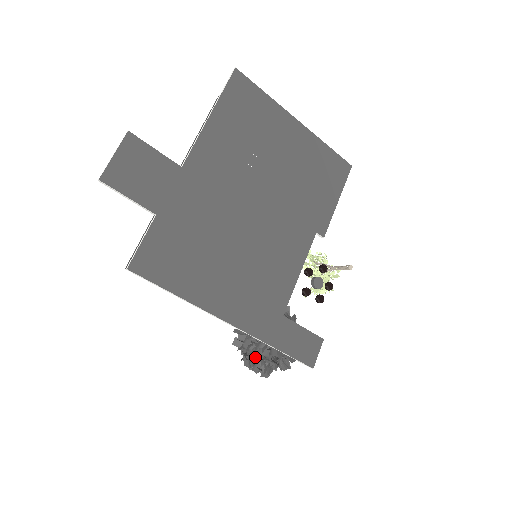
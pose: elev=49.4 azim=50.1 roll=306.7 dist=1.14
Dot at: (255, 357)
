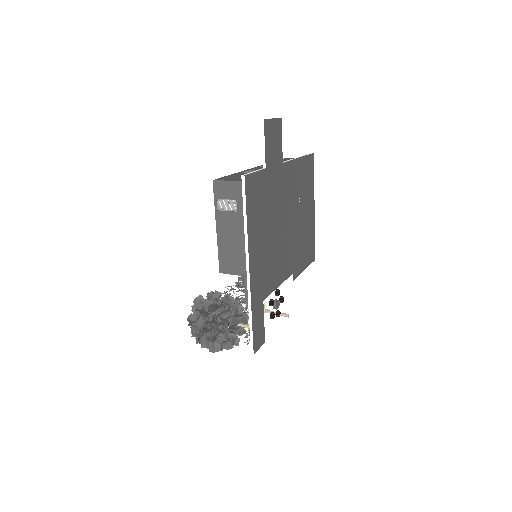
Dot at: (213, 321)
